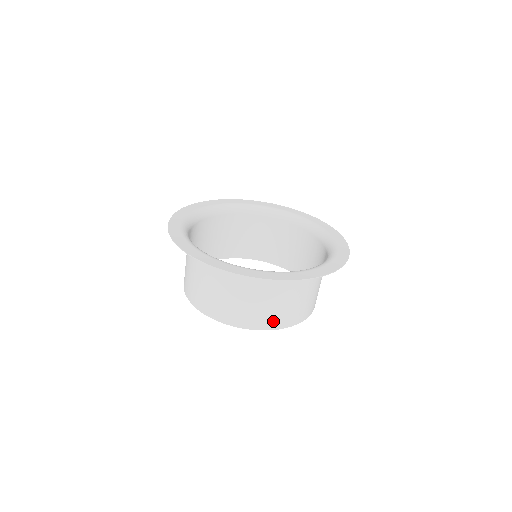
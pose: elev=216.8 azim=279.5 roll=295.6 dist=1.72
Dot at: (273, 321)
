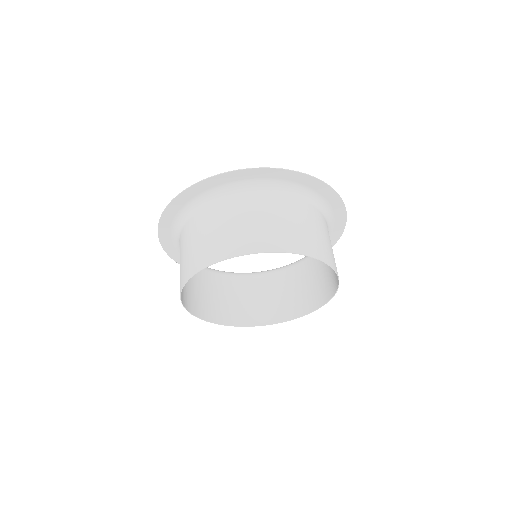
Dot at: (271, 241)
